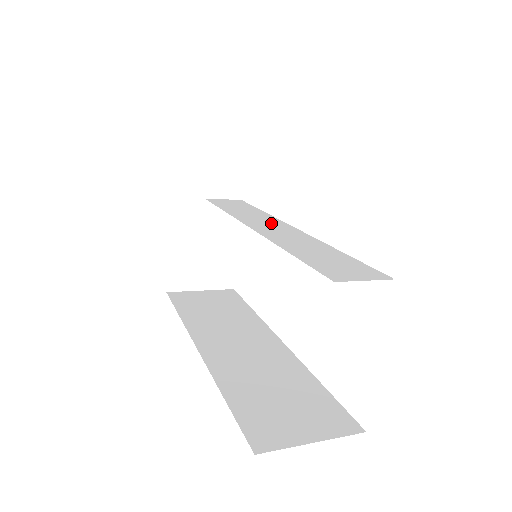
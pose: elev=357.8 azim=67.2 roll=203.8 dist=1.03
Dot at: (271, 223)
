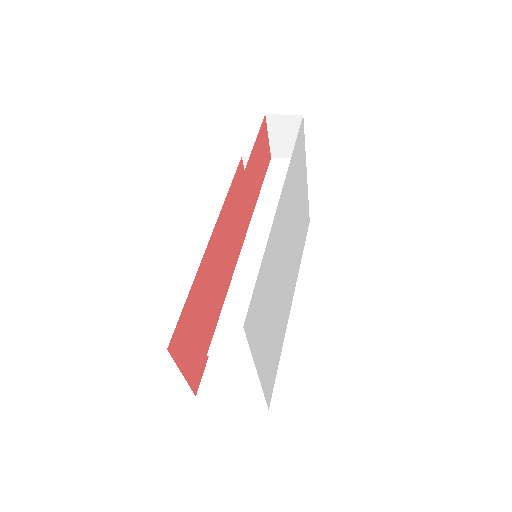
Dot at: occluded
